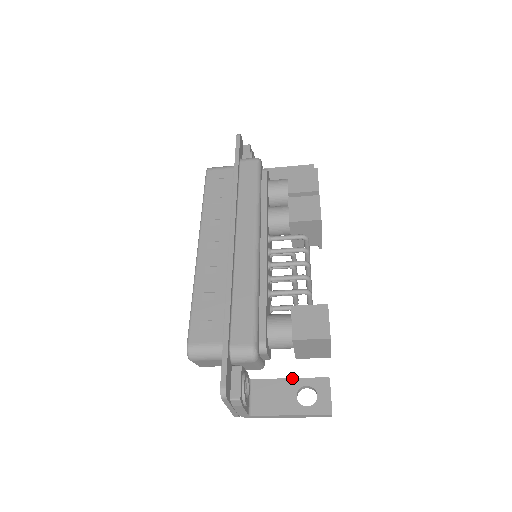
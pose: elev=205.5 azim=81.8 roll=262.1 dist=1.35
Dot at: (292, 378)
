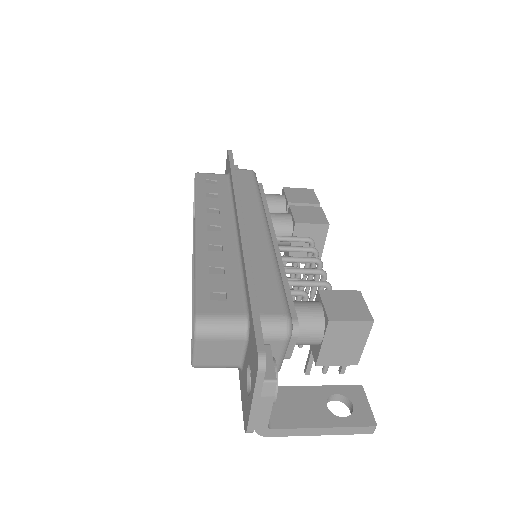
Dot at: occluded
